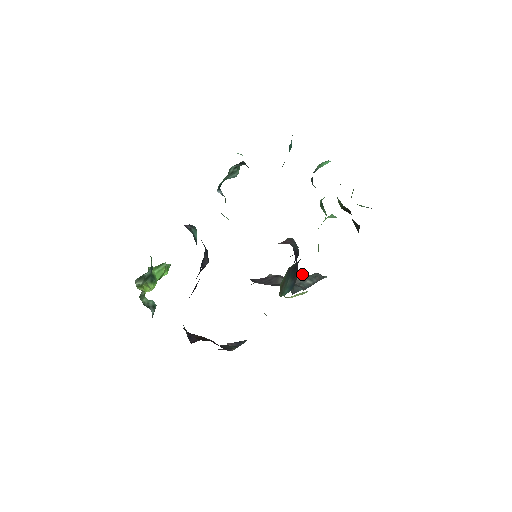
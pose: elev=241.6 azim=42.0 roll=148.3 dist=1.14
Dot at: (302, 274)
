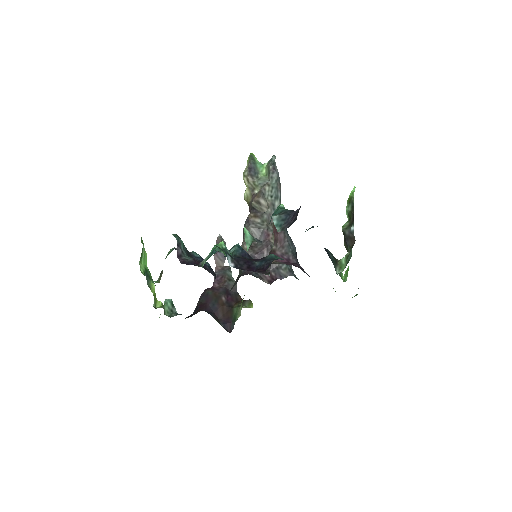
Dot at: (265, 191)
